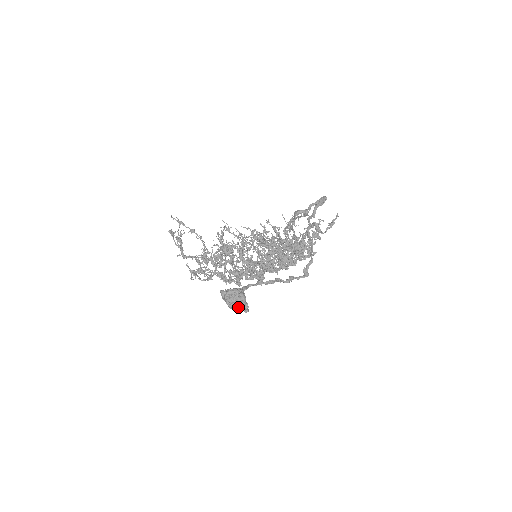
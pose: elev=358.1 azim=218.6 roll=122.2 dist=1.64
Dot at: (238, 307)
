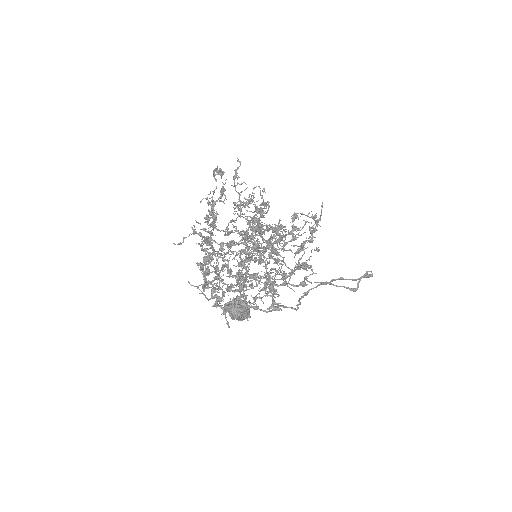
Dot at: (242, 320)
